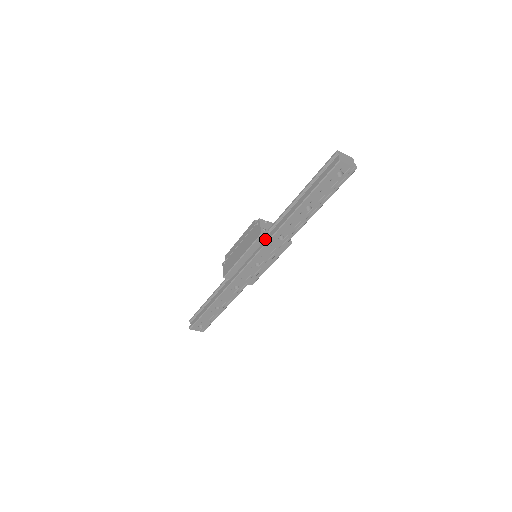
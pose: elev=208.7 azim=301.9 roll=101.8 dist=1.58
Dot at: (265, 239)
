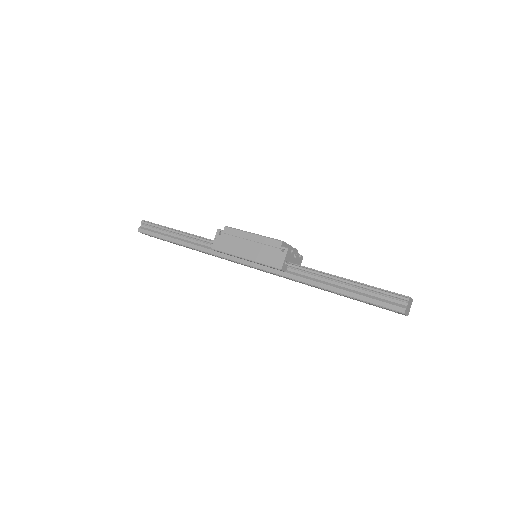
Dot at: (279, 270)
